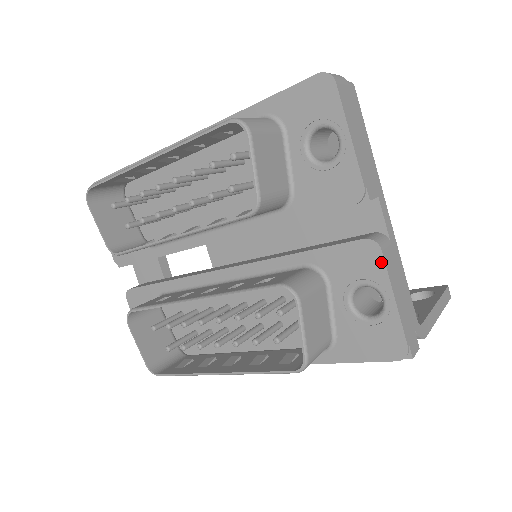
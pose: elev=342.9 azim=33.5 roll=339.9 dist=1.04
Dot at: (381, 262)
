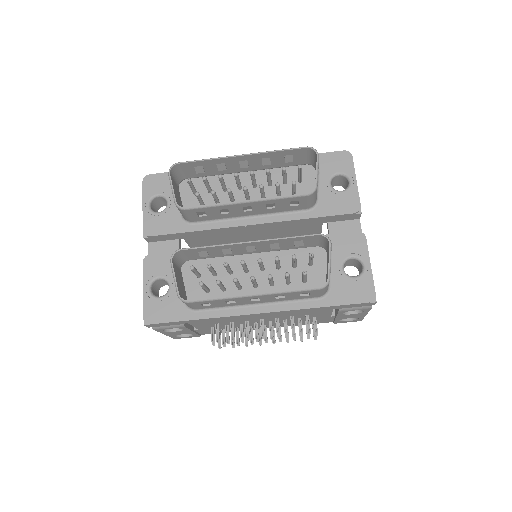
Dot at: (365, 244)
